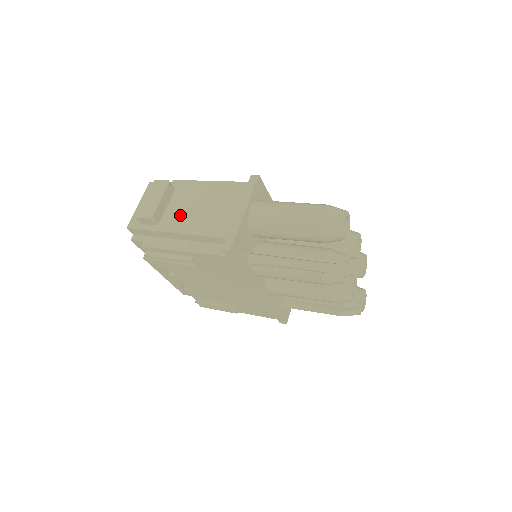
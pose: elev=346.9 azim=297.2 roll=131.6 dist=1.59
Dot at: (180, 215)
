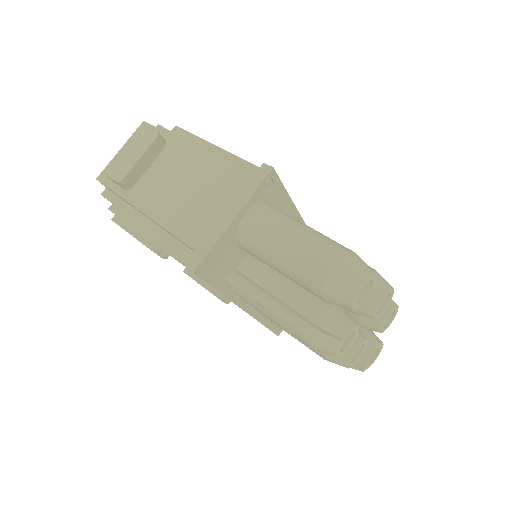
Dot at: (158, 188)
